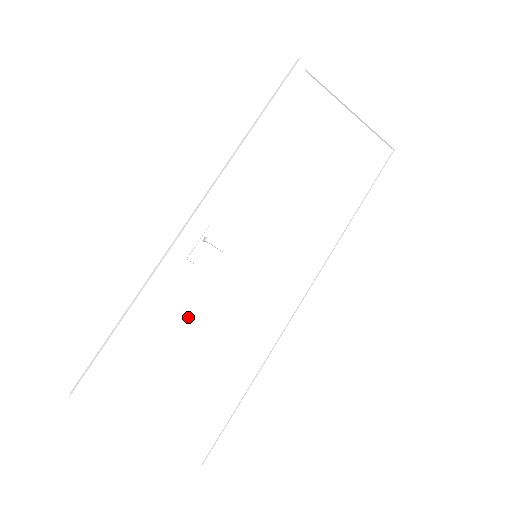
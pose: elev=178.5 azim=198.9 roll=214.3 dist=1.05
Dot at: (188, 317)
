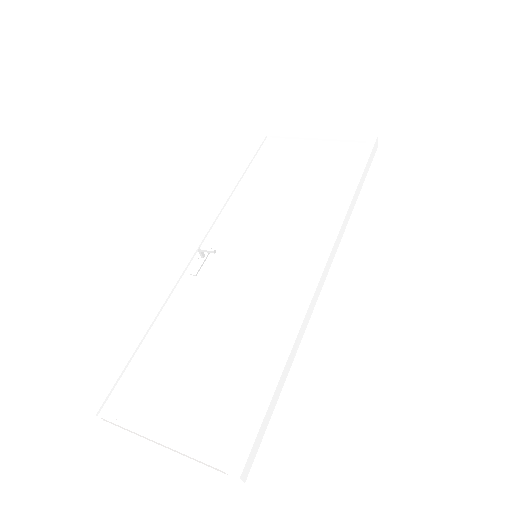
Dot at: (196, 318)
